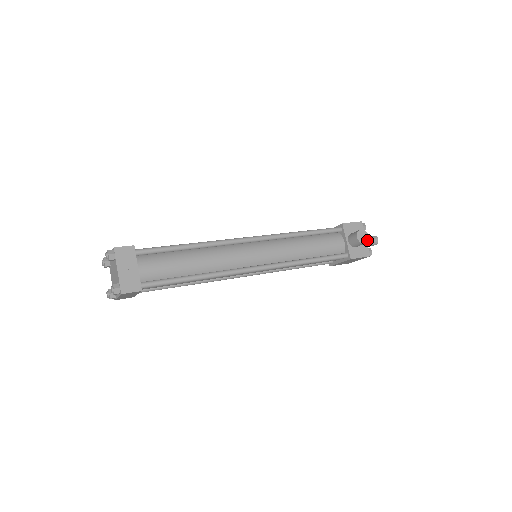
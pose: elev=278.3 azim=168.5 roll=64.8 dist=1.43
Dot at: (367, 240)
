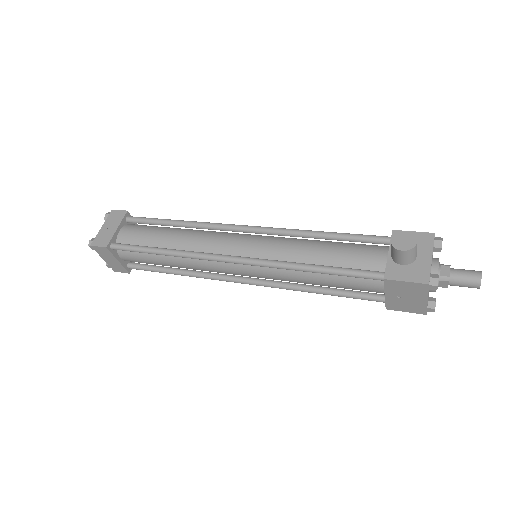
Dot at: (410, 247)
